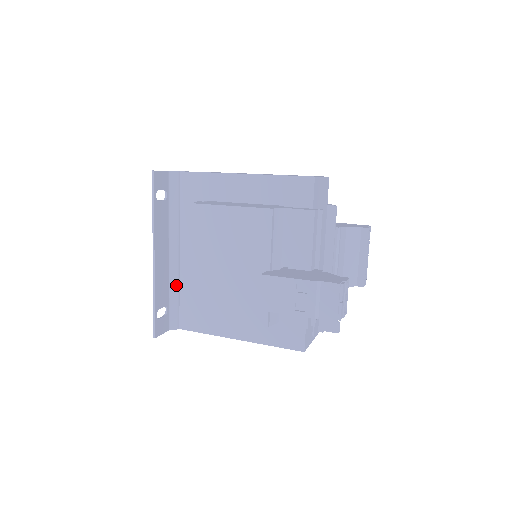
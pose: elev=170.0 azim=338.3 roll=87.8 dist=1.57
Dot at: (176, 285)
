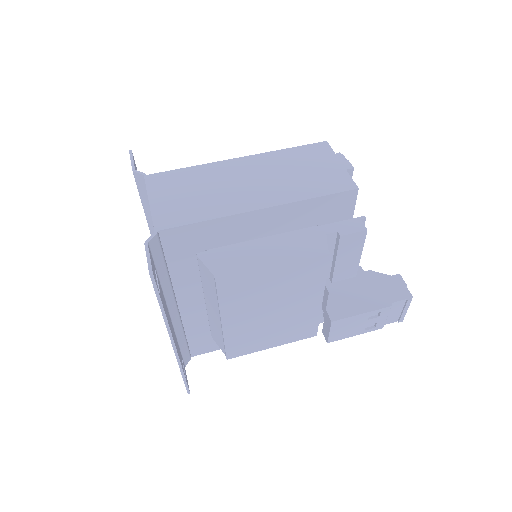
Dot at: (182, 332)
